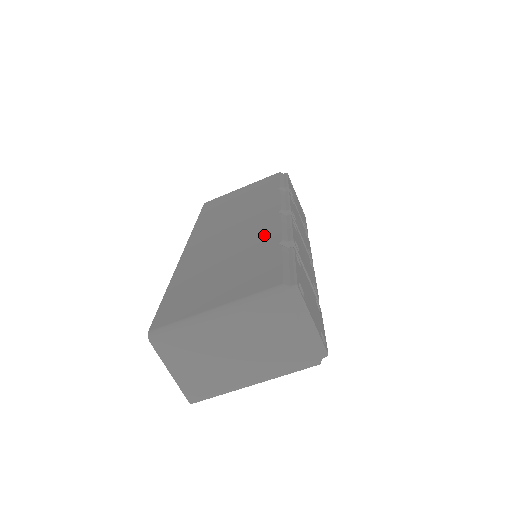
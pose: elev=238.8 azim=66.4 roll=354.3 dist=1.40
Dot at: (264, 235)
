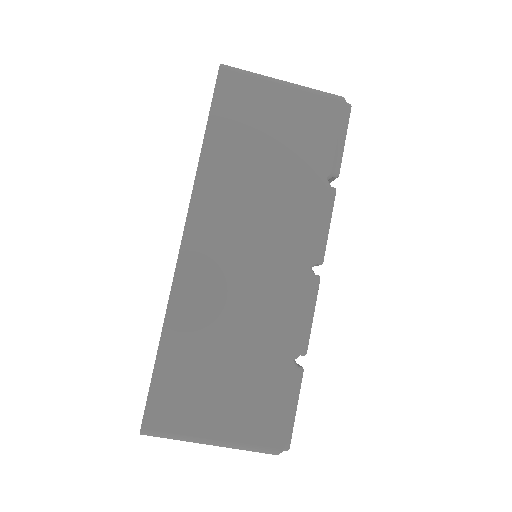
Dot at: (284, 320)
